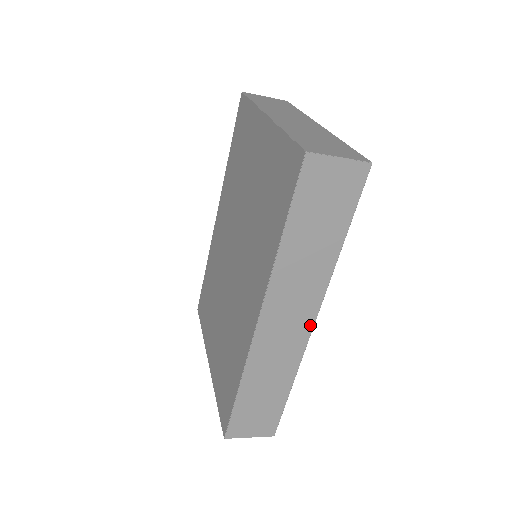
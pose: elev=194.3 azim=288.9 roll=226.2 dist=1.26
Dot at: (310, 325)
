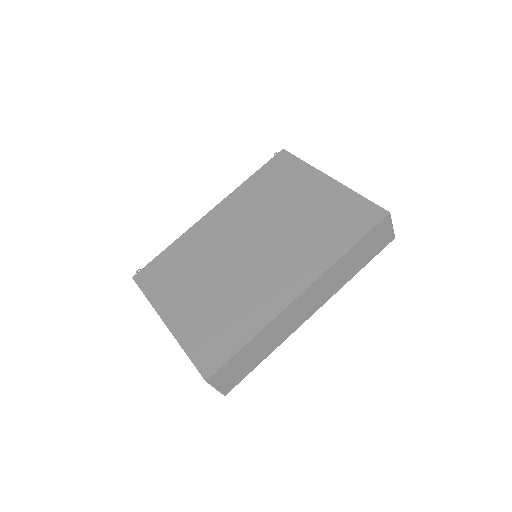
Dot at: (311, 314)
